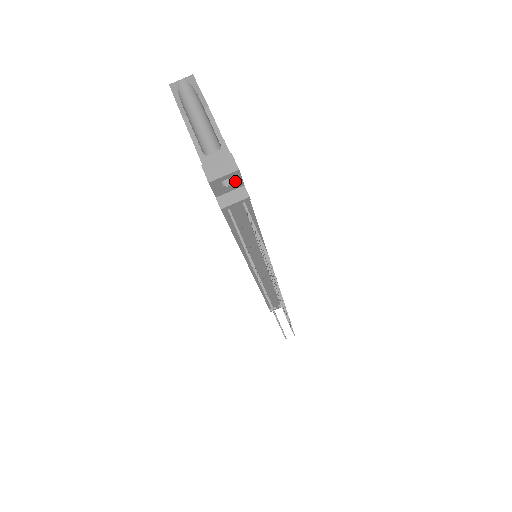
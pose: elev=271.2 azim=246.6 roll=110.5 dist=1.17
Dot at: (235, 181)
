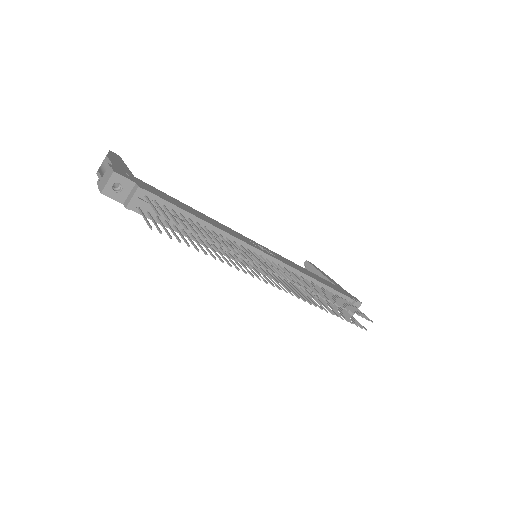
Dot at: (123, 183)
